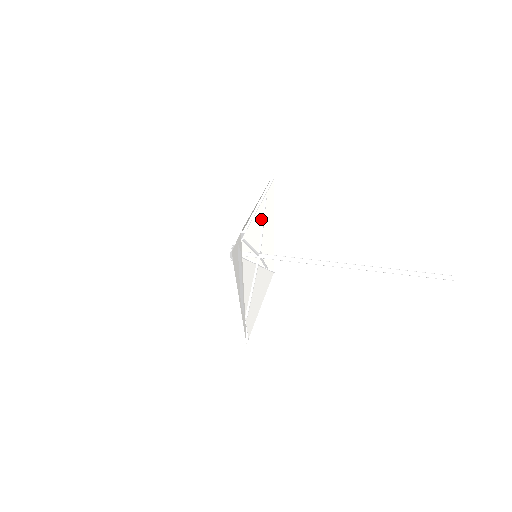
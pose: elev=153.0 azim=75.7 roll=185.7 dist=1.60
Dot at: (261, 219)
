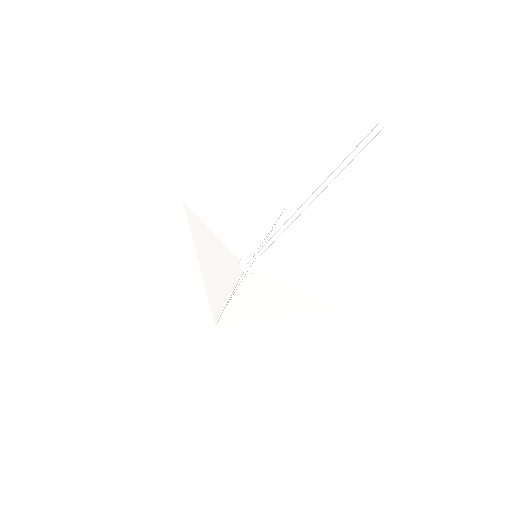
Dot at: (287, 239)
